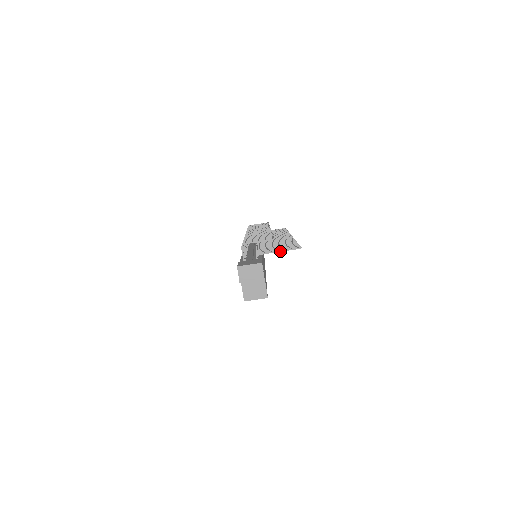
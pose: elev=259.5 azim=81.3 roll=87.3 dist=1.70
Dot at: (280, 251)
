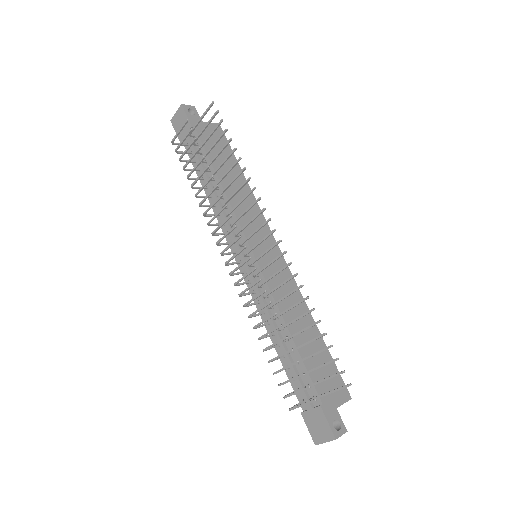
Dot at: occluded
